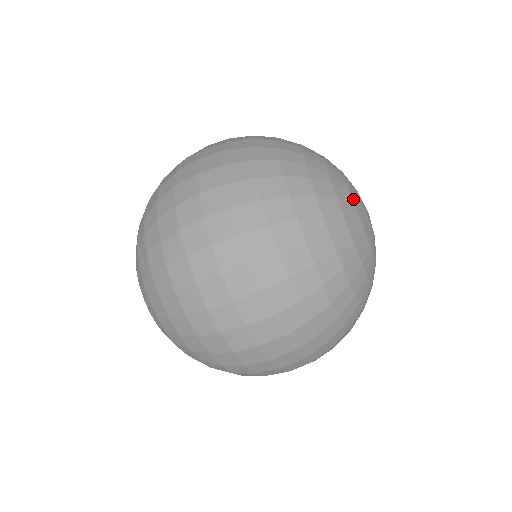
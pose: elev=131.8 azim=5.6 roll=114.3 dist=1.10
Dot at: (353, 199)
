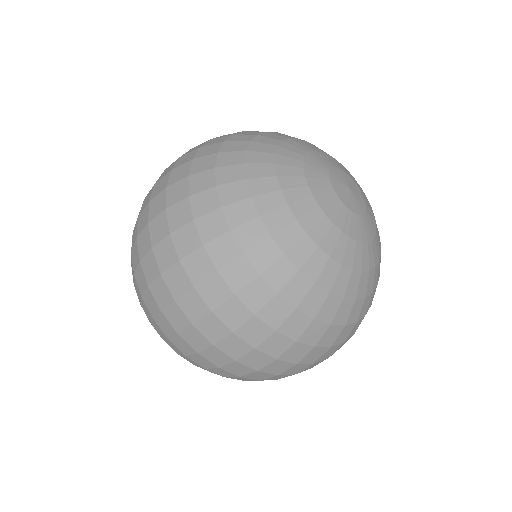
Dot at: (319, 204)
